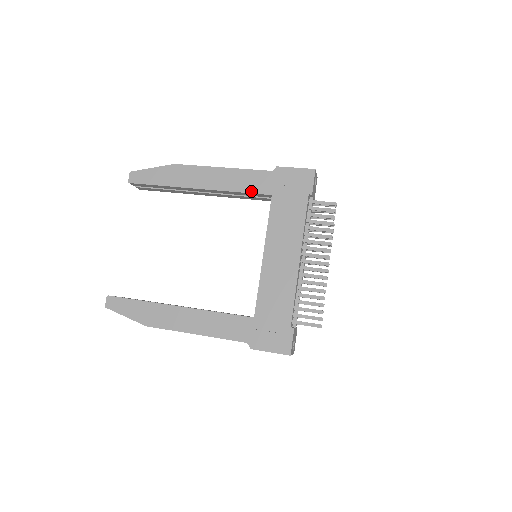
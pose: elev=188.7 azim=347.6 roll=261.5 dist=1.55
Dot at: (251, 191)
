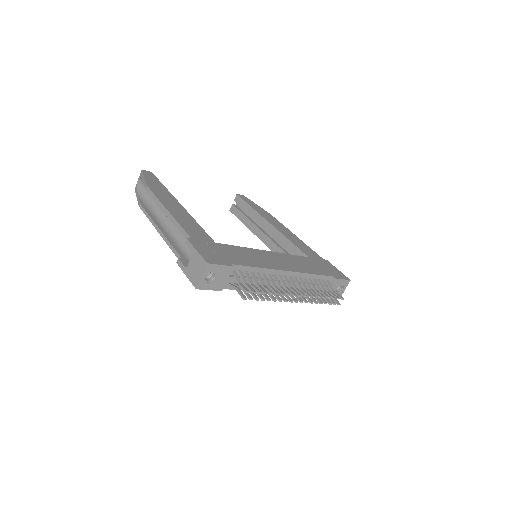
Dot at: (298, 247)
